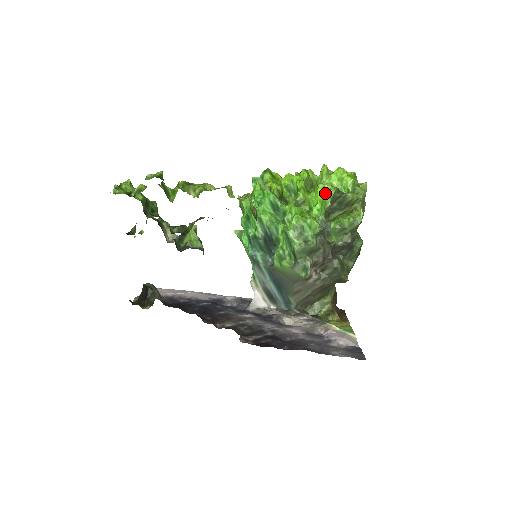
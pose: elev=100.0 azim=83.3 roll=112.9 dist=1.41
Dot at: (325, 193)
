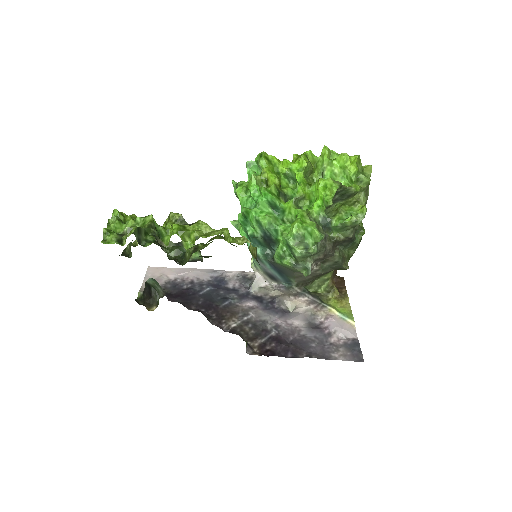
Dot at: (326, 190)
